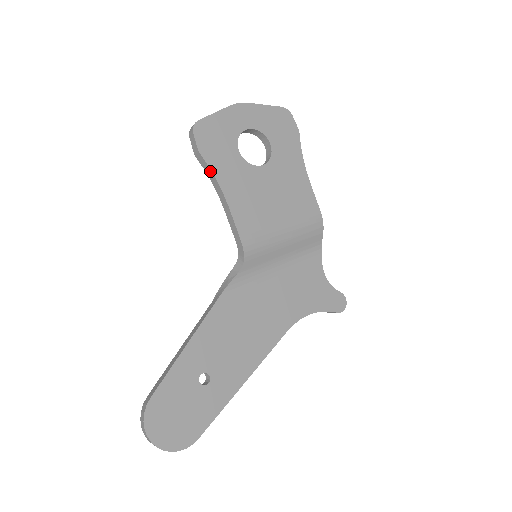
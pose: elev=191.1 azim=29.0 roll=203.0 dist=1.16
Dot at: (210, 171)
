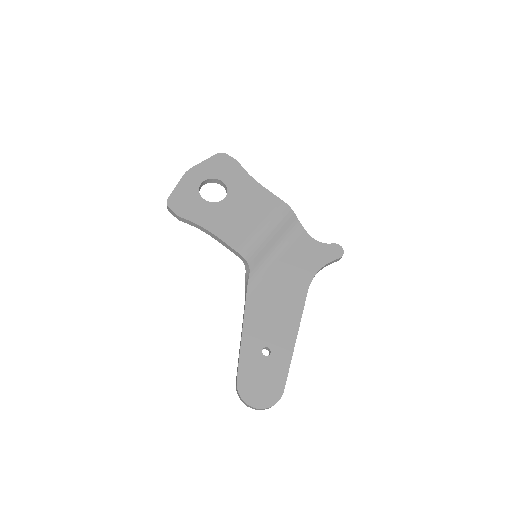
Dot at: (193, 223)
